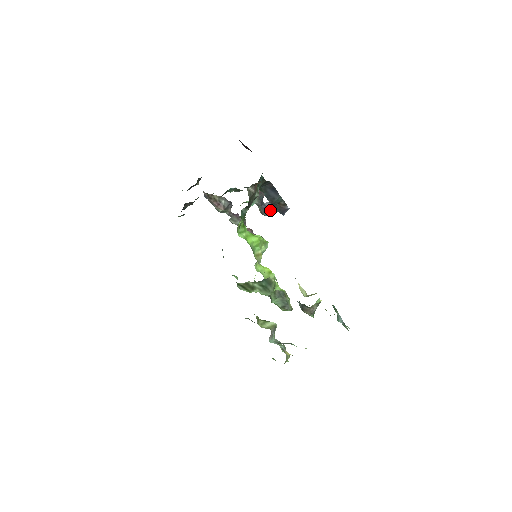
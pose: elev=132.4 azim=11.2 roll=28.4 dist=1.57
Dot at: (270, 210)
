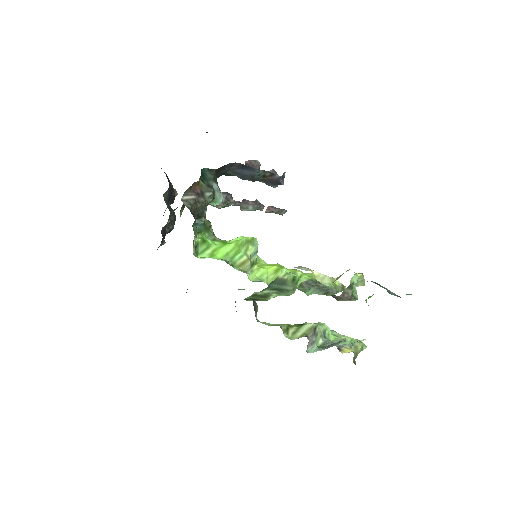
Dot at: occluded
